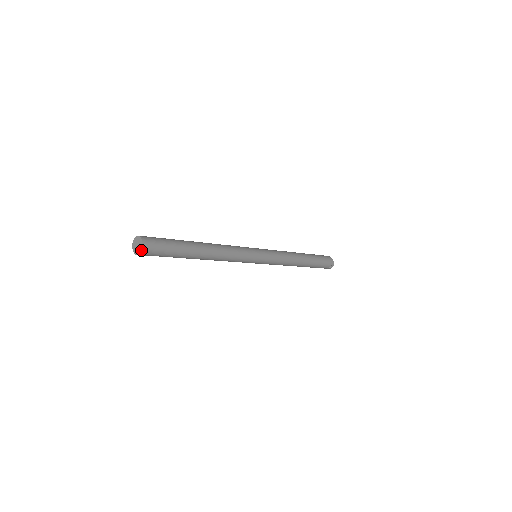
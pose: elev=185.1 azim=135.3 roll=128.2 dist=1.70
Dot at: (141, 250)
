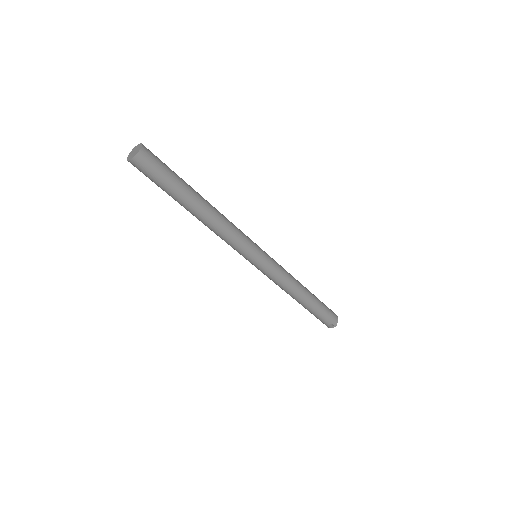
Dot at: (134, 156)
